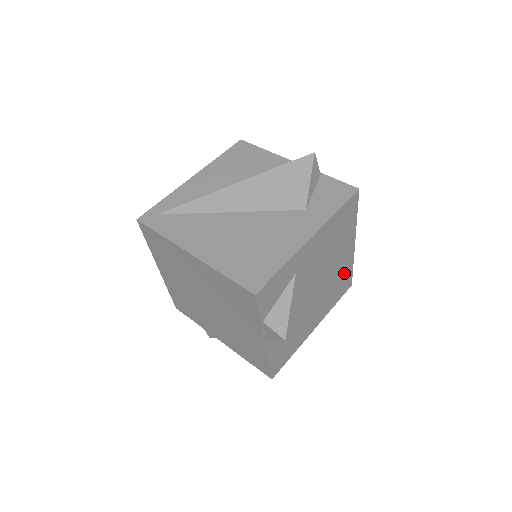
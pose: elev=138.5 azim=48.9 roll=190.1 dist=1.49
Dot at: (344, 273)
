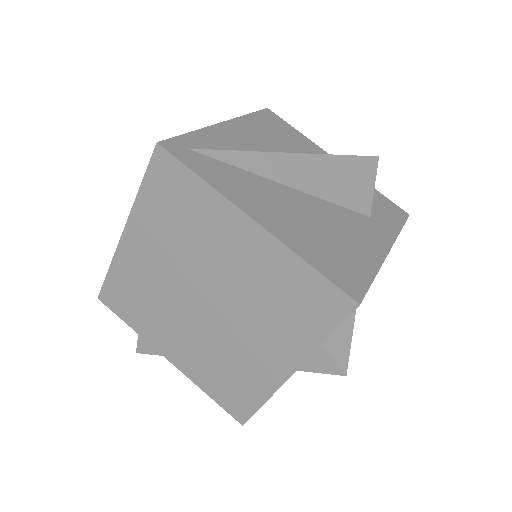
Dot at: occluded
